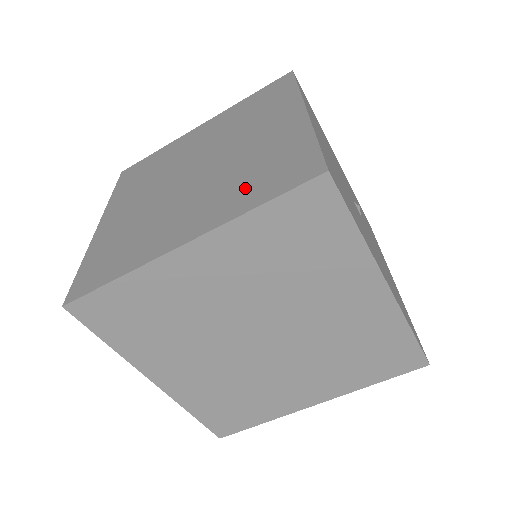
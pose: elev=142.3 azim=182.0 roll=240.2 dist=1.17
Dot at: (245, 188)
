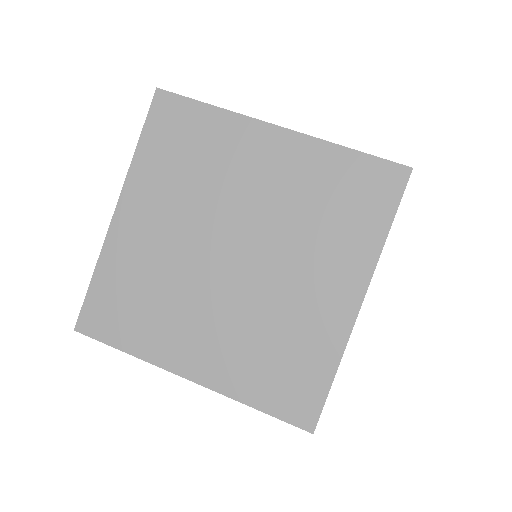
Dot at: occluded
